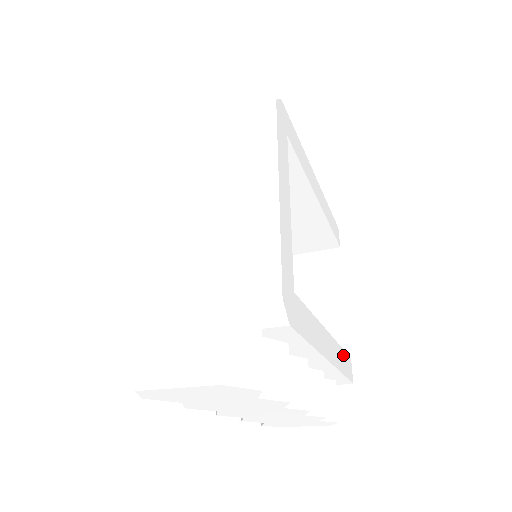
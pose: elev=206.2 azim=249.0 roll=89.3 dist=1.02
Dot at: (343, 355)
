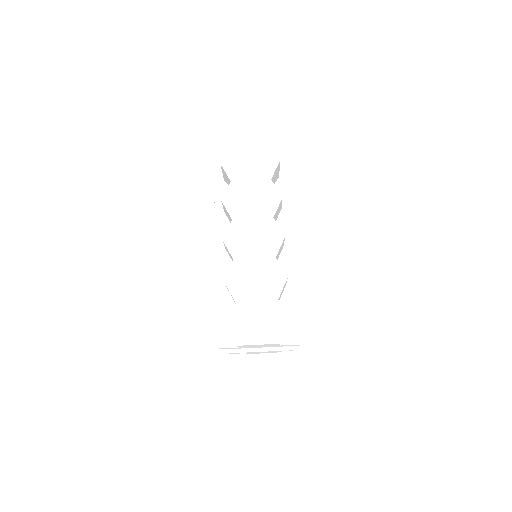
Dot at: occluded
